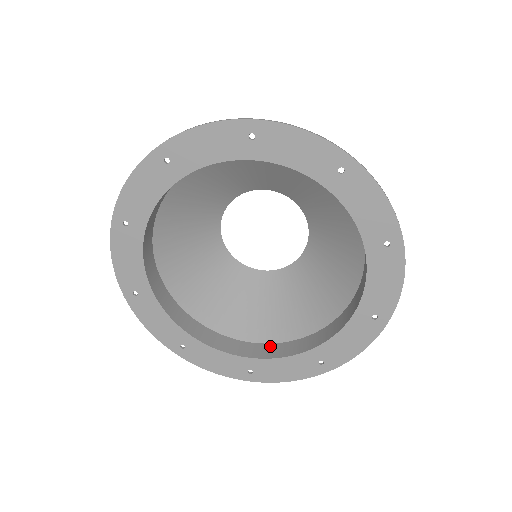
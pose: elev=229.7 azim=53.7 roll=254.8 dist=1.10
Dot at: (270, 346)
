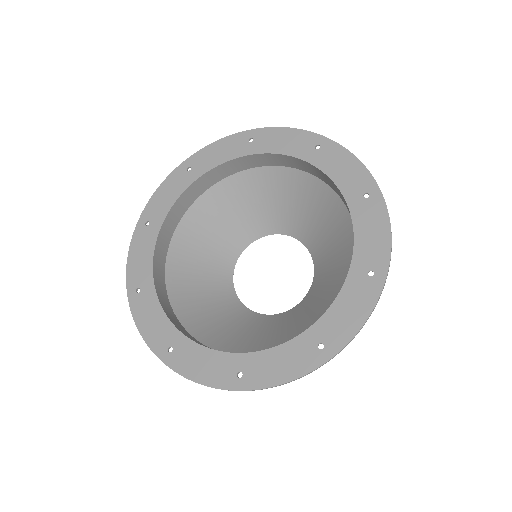
Dot at: occluded
